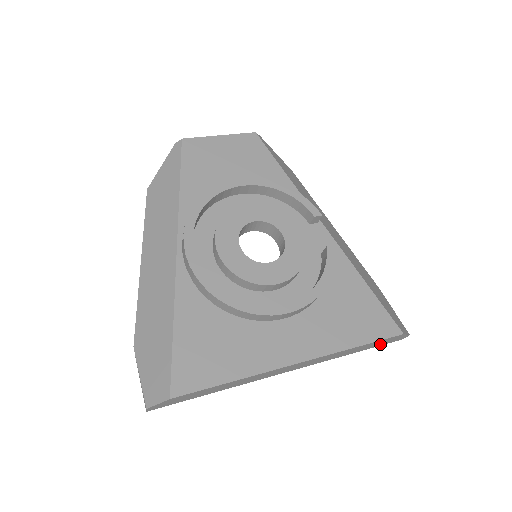
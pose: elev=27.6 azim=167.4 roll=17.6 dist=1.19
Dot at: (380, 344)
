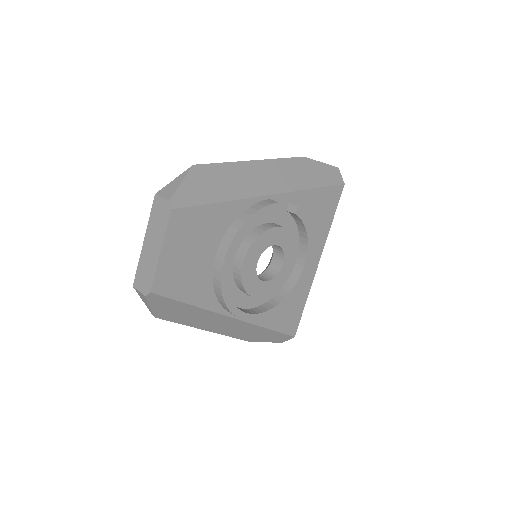
Dot at: occluded
